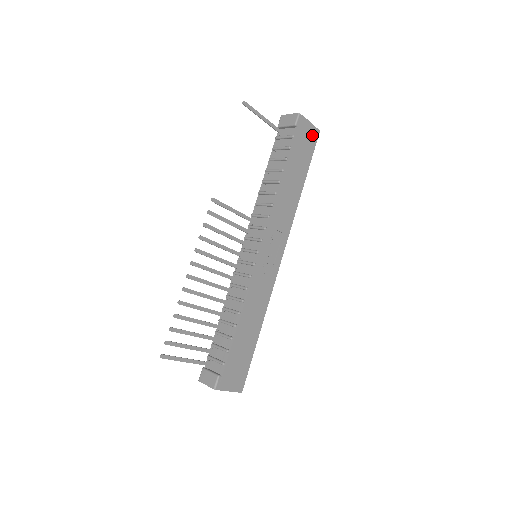
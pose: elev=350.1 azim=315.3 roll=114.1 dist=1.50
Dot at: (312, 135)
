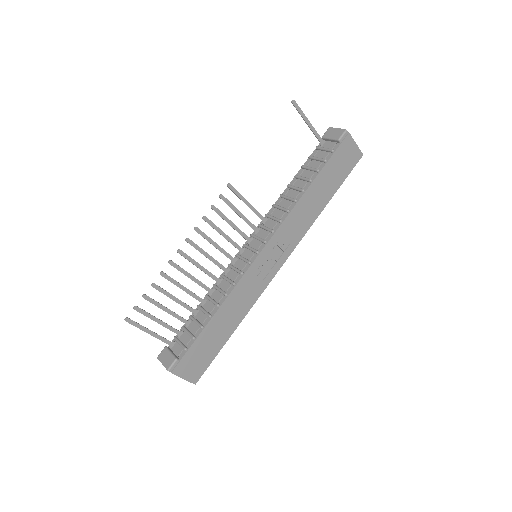
Dot at: (353, 156)
